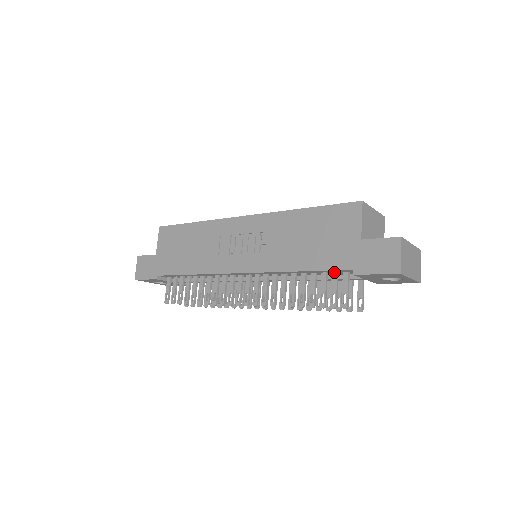
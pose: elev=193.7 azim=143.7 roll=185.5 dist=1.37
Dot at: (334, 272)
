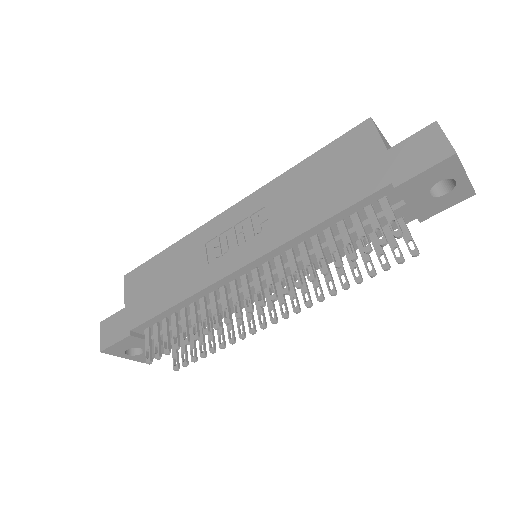
Dot at: (367, 206)
